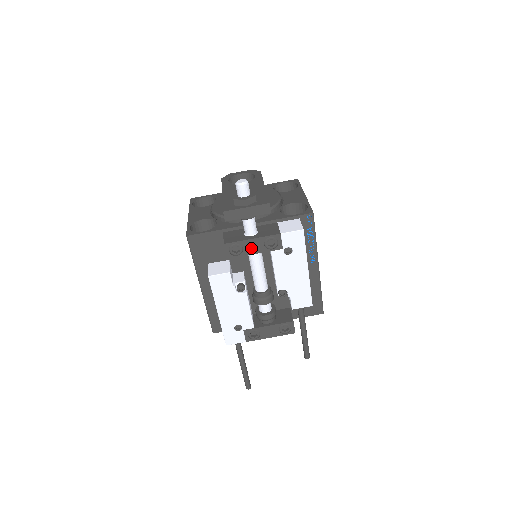
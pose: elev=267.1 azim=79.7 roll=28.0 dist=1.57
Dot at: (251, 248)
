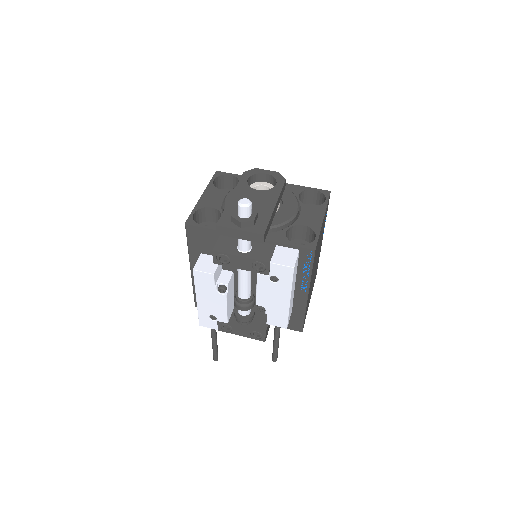
Dot at: (238, 263)
